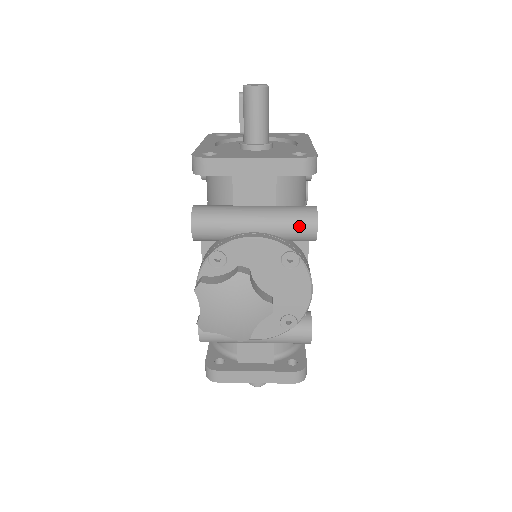
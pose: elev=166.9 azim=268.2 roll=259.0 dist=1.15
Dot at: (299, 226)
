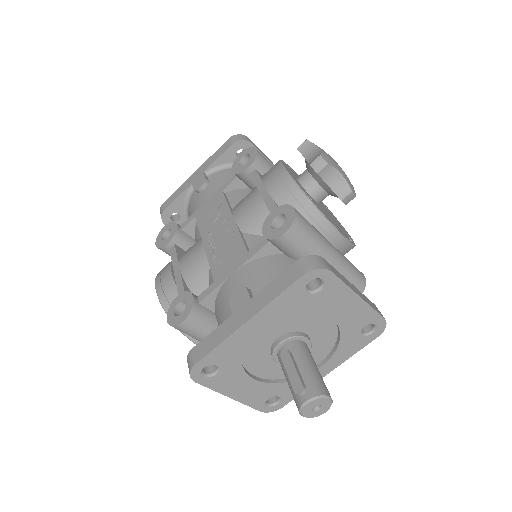
Dot at: occluded
